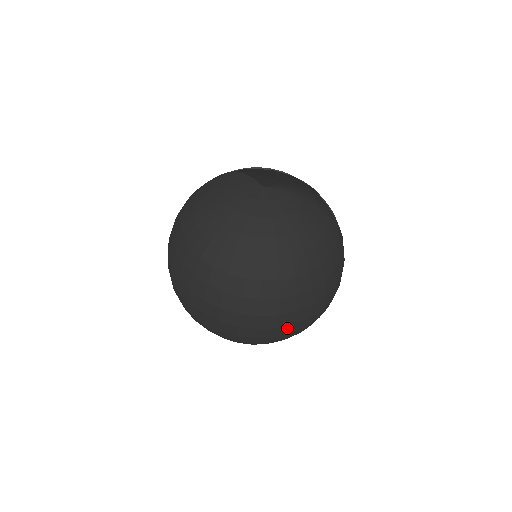
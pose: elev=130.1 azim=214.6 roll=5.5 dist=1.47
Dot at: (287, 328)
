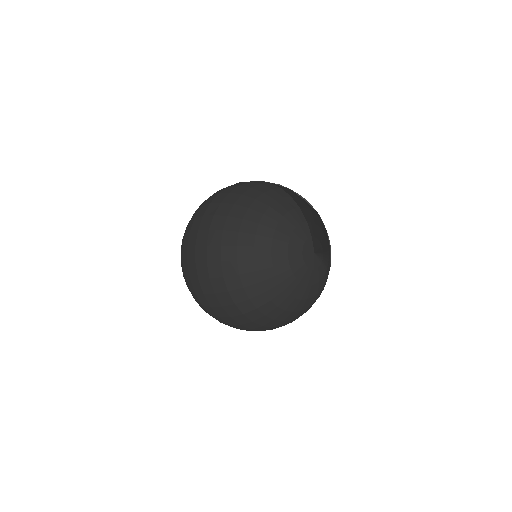
Dot at: occluded
